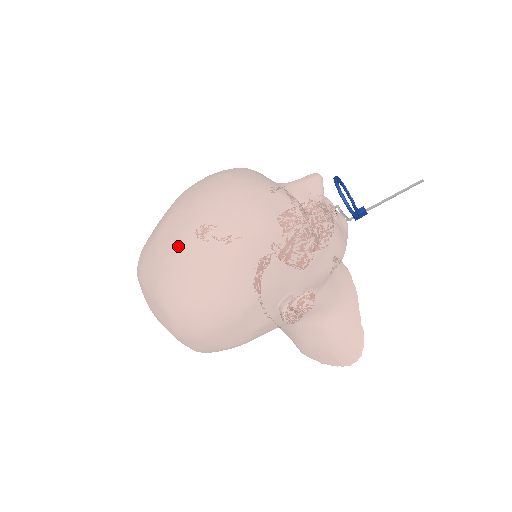
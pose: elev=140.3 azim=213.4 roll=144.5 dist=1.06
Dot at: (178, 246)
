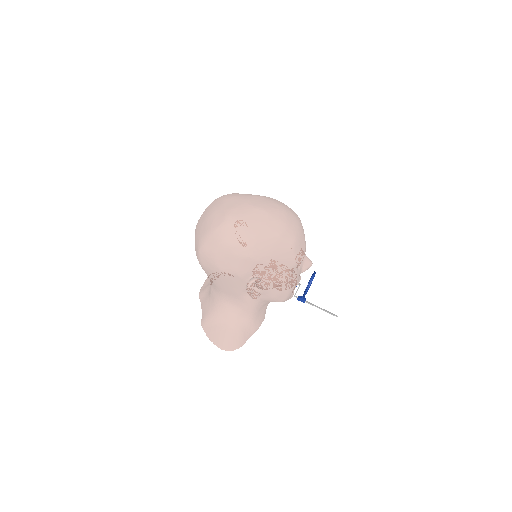
Dot at: (261, 208)
